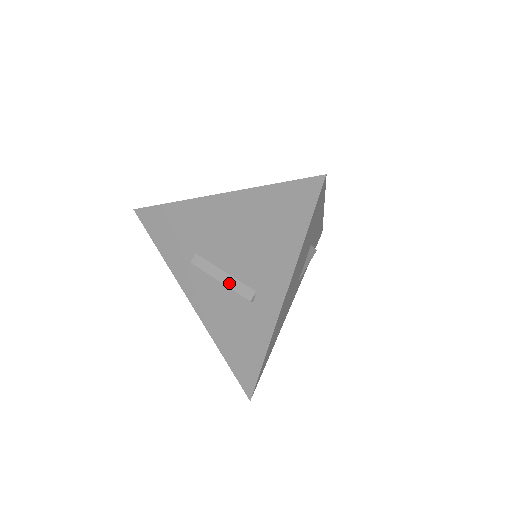
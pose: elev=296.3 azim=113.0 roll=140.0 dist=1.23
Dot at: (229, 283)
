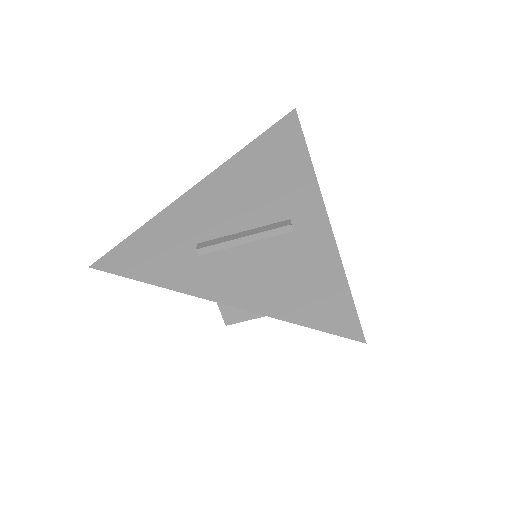
Dot at: (256, 231)
